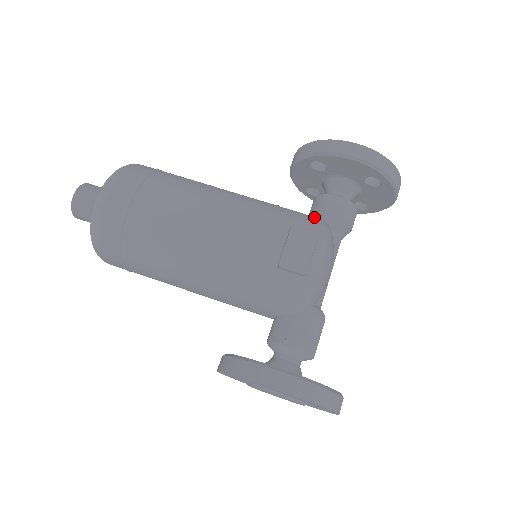
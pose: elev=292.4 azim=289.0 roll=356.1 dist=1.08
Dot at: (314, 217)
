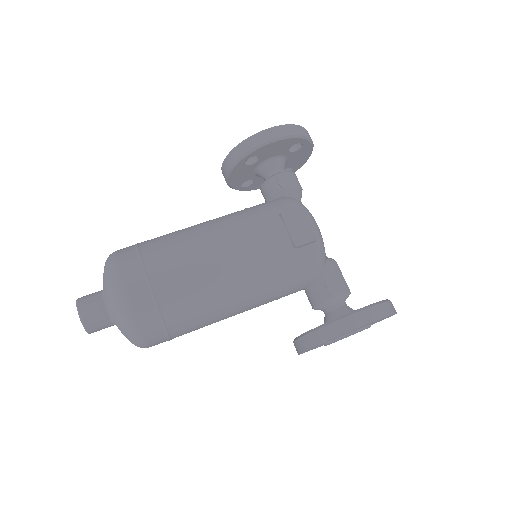
Dot at: (280, 199)
